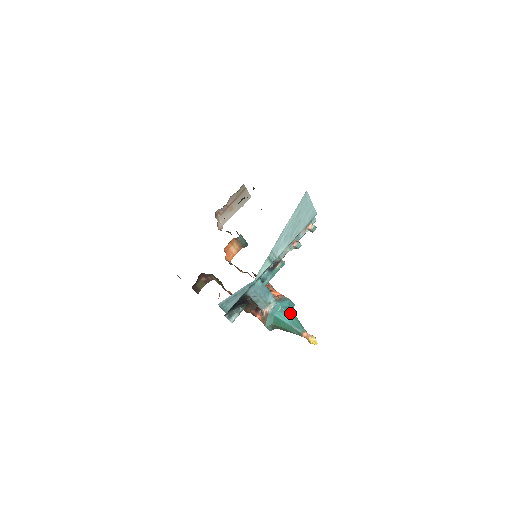
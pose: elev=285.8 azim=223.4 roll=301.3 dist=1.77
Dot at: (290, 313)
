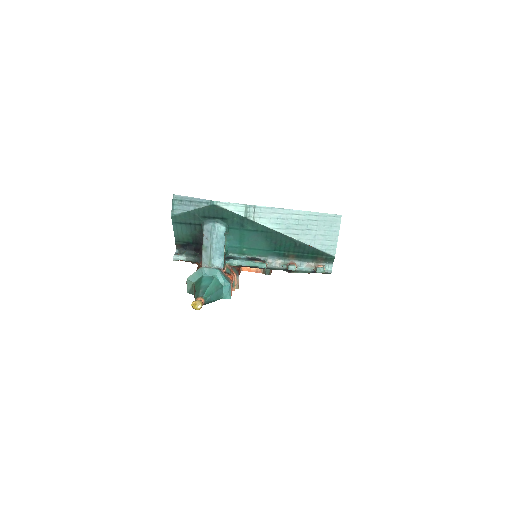
Dot at: (215, 285)
